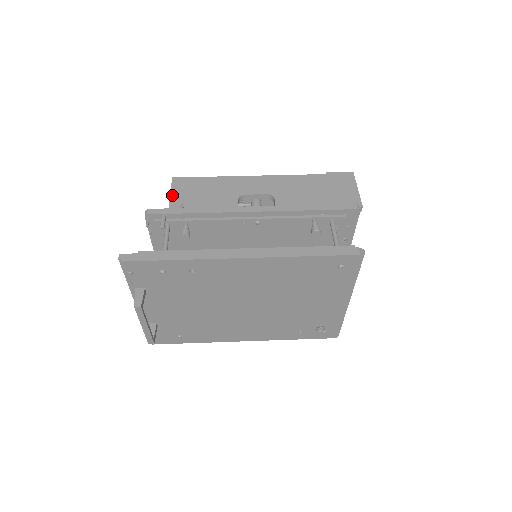
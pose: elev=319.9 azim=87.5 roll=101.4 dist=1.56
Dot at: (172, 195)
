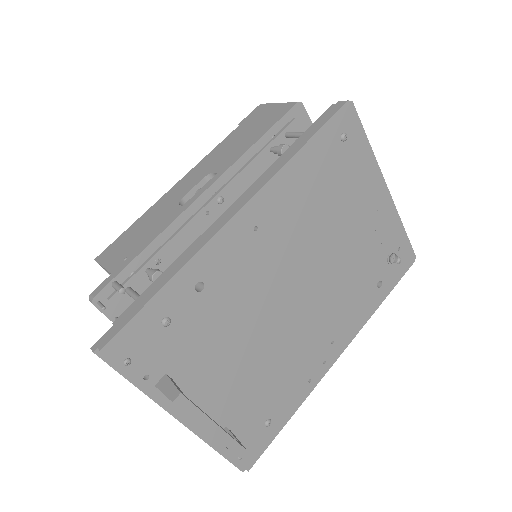
Dot at: (107, 267)
